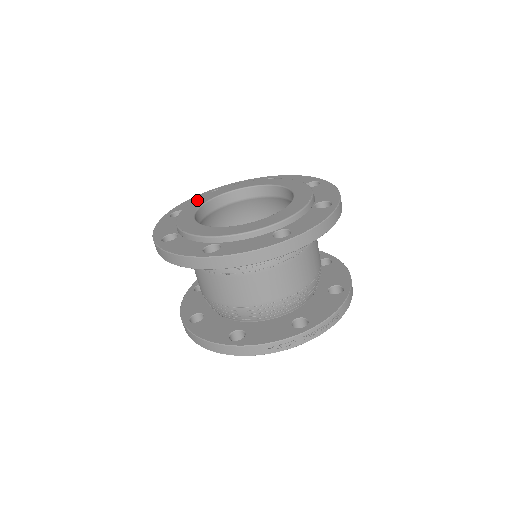
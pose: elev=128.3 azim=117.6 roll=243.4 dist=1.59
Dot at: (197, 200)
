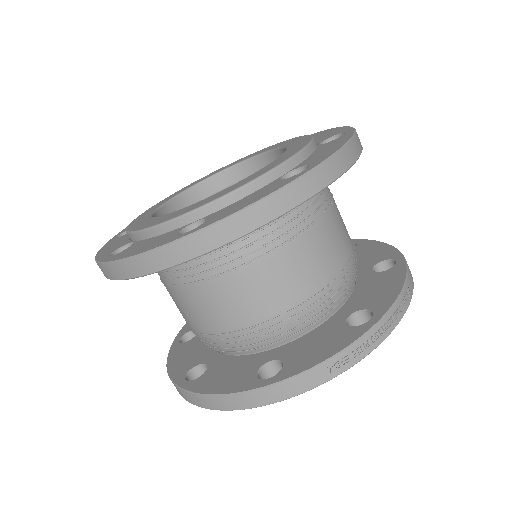
Dot at: (150, 208)
